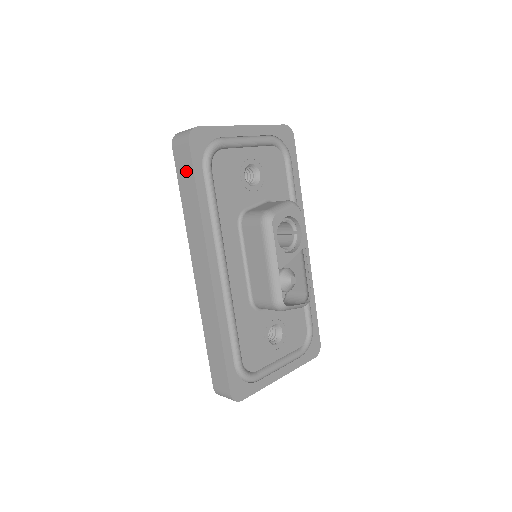
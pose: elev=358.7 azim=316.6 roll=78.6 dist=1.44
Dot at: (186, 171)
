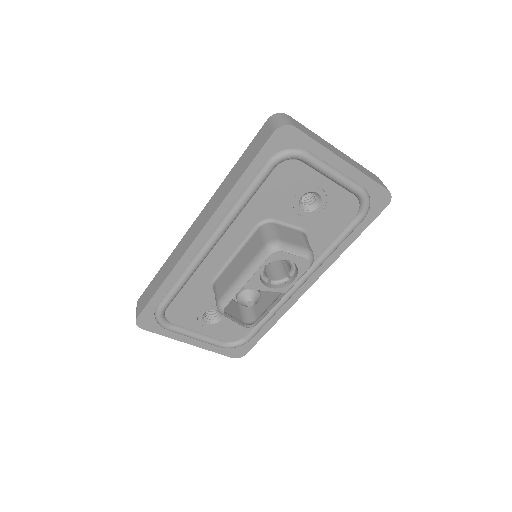
Dot at: (254, 150)
